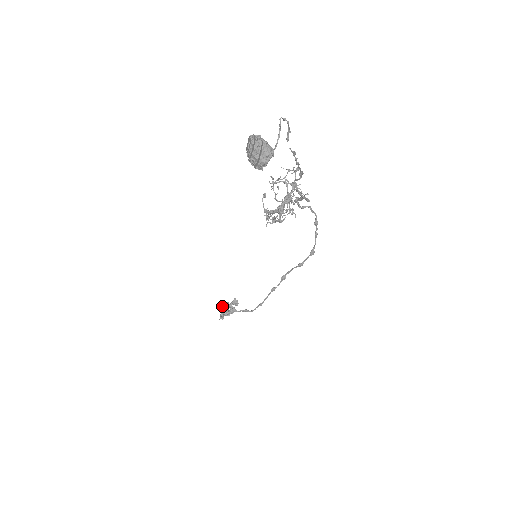
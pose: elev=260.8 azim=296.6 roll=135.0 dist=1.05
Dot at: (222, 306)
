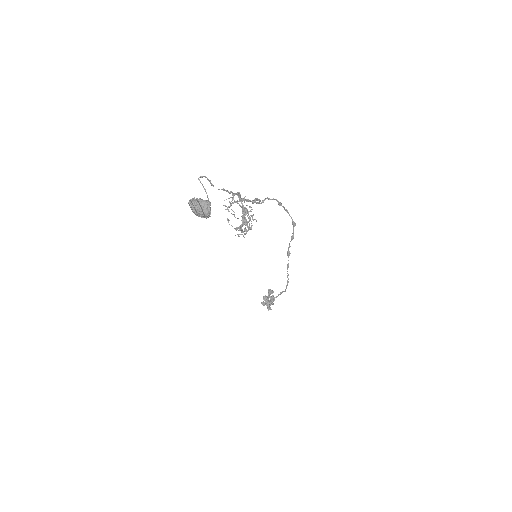
Dot at: occluded
